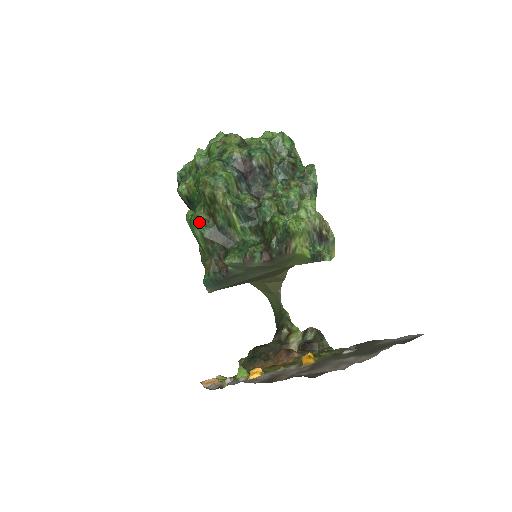
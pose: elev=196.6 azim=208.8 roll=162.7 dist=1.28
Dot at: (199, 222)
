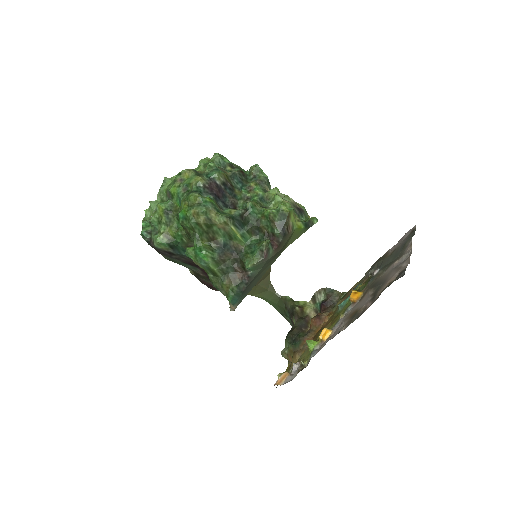
Dot at: (206, 250)
